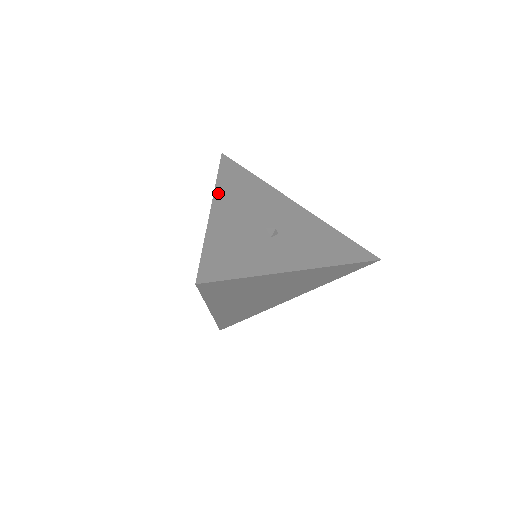
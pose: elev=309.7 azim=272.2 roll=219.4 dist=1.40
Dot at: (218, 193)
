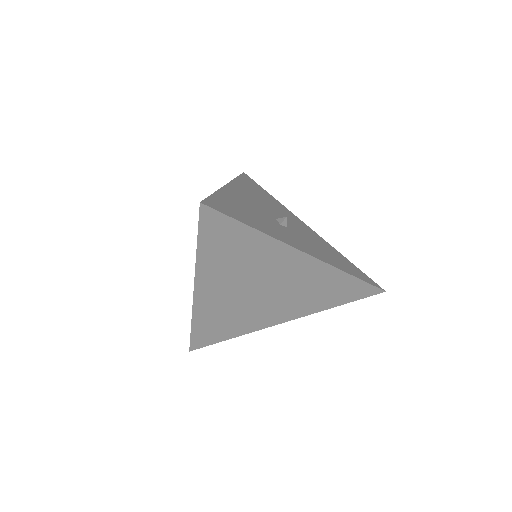
Dot at: (235, 183)
